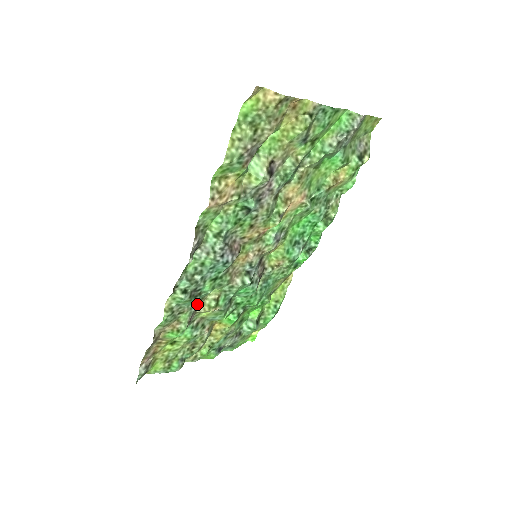
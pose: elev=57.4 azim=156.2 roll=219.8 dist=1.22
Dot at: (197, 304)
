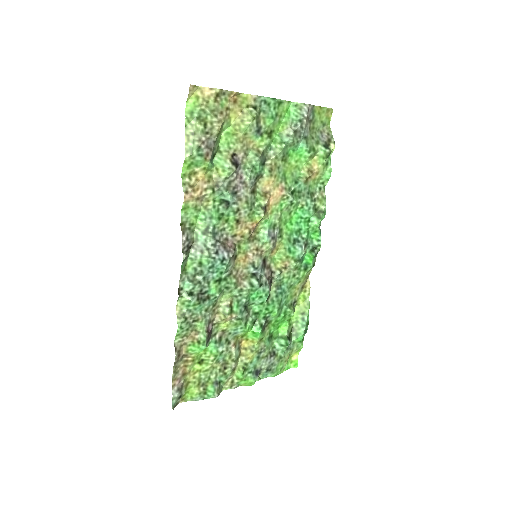
Dot at: (210, 311)
